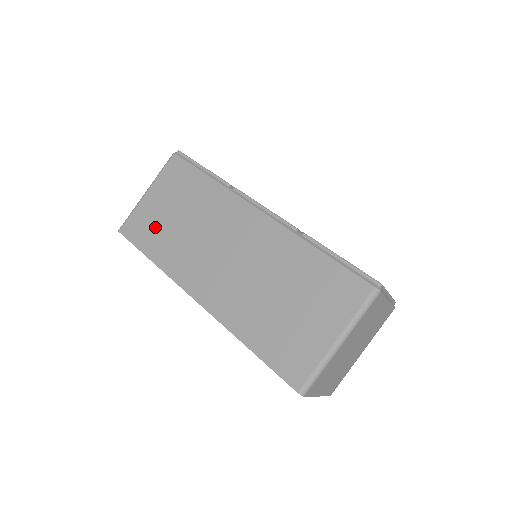
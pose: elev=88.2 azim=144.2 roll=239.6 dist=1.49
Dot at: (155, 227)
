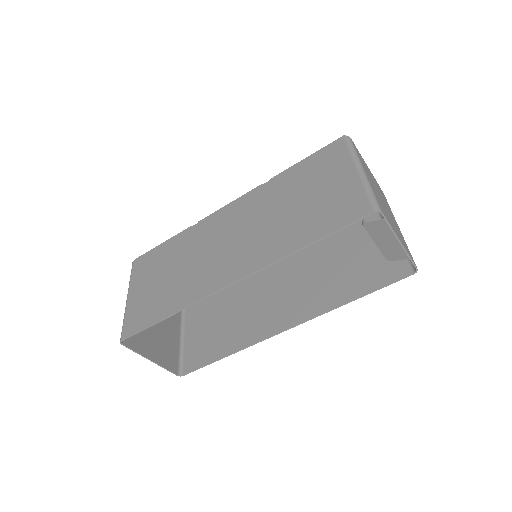
Dot at: (153, 300)
